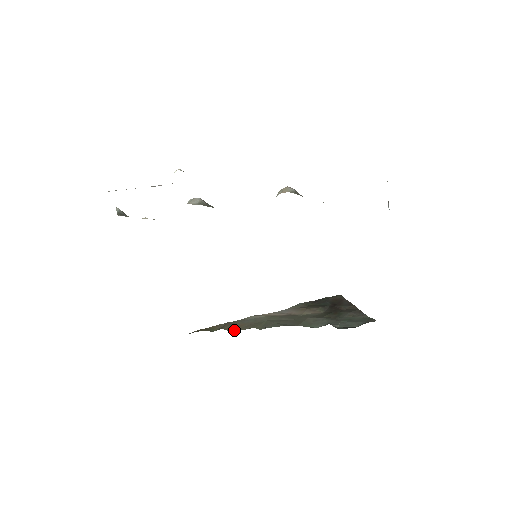
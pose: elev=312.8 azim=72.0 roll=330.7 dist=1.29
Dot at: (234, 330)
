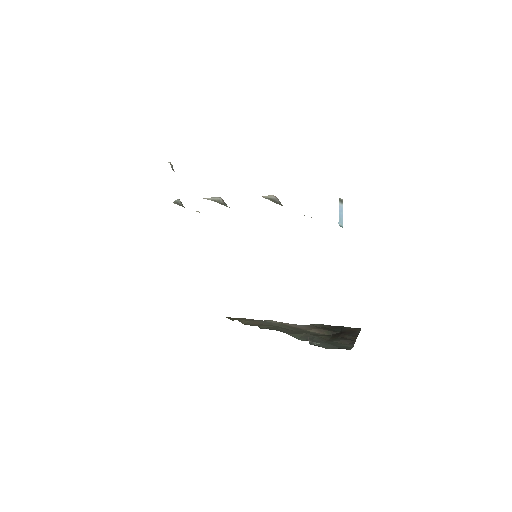
Dot at: (246, 324)
